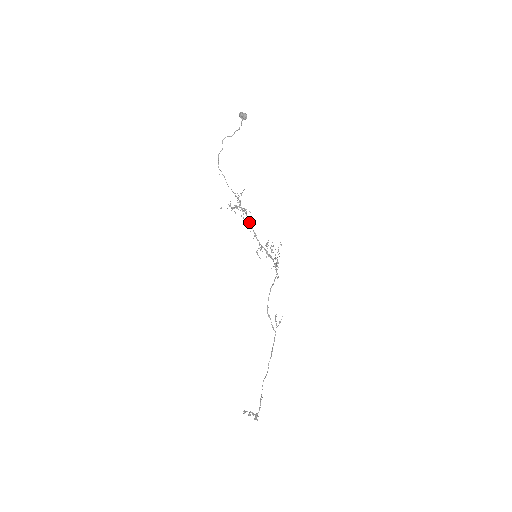
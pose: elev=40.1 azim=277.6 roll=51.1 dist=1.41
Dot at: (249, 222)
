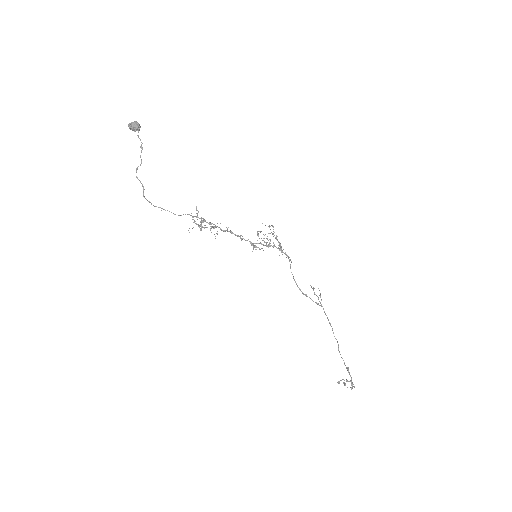
Dot at: occluded
